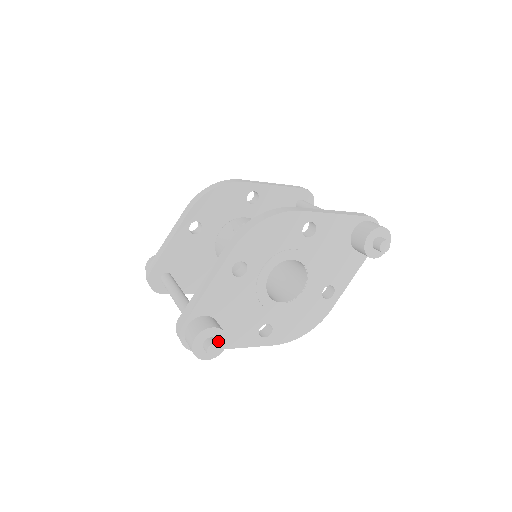
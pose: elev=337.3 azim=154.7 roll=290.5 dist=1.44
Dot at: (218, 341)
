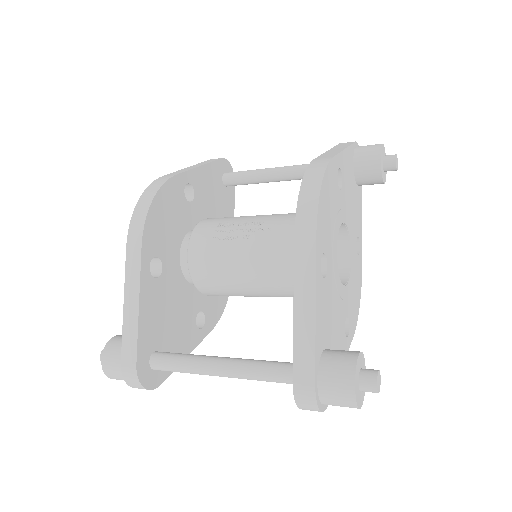
Dot at: occluded
